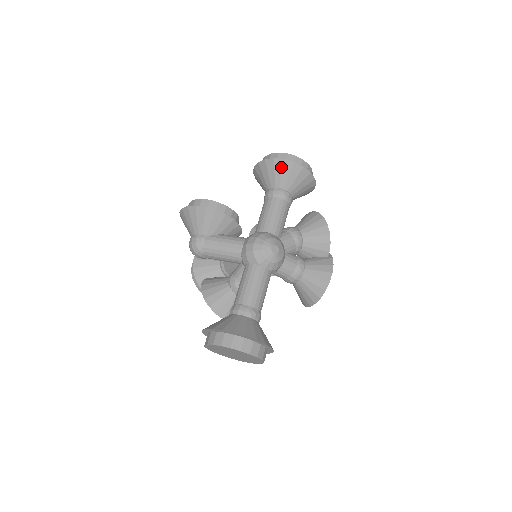
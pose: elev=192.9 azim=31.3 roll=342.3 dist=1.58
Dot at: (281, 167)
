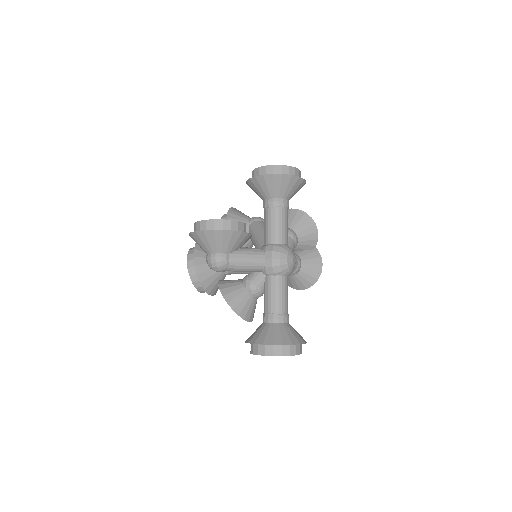
Dot at: (288, 181)
